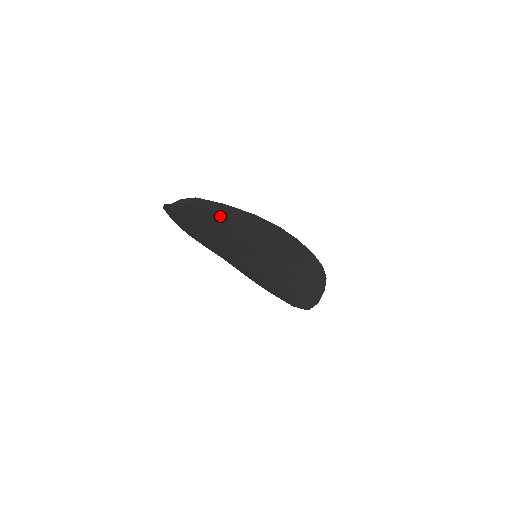
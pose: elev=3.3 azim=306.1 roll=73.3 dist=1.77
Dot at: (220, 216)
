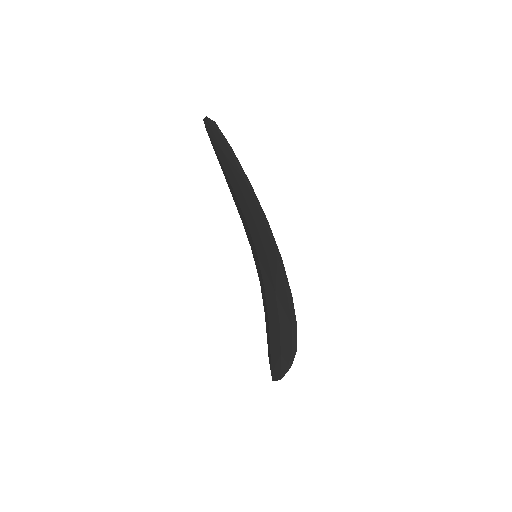
Dot at: (229, 163)
